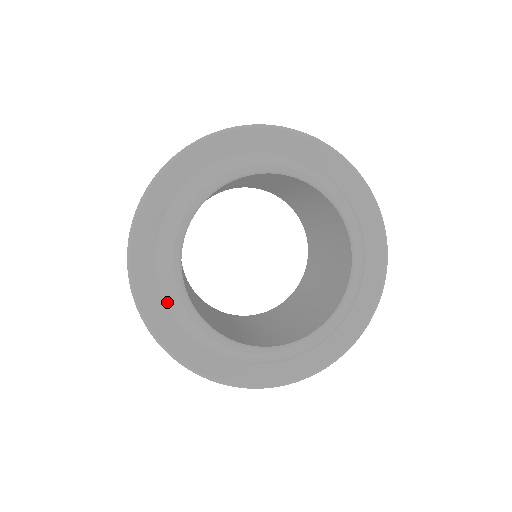
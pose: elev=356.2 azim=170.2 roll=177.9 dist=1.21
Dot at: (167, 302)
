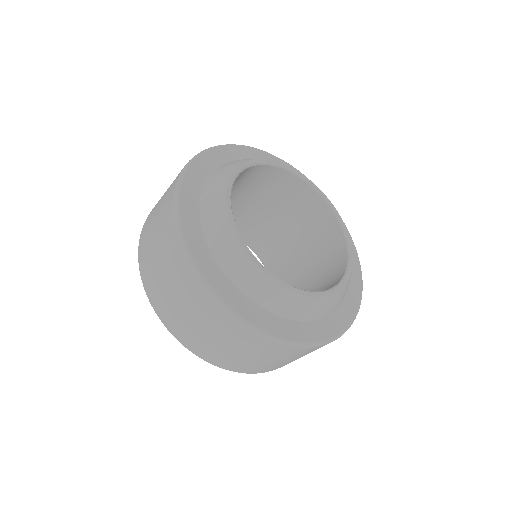
Dot at: (224, 264)
